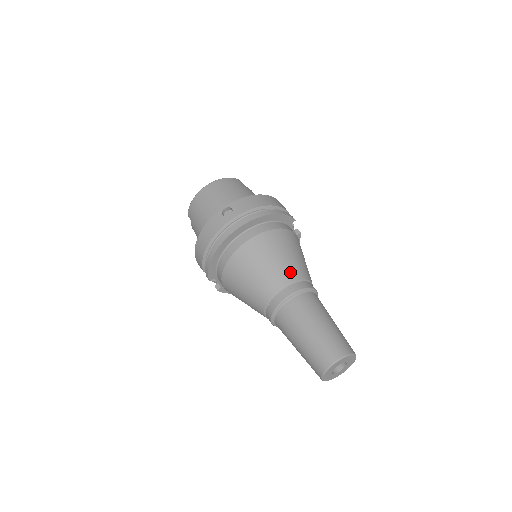
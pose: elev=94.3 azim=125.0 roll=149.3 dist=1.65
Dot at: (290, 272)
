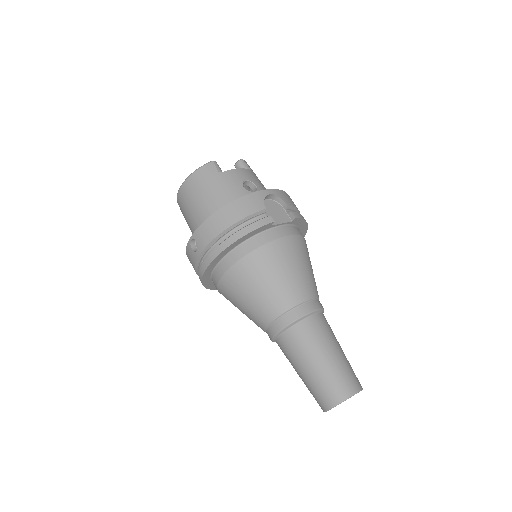
Dot at: (272, 306)
